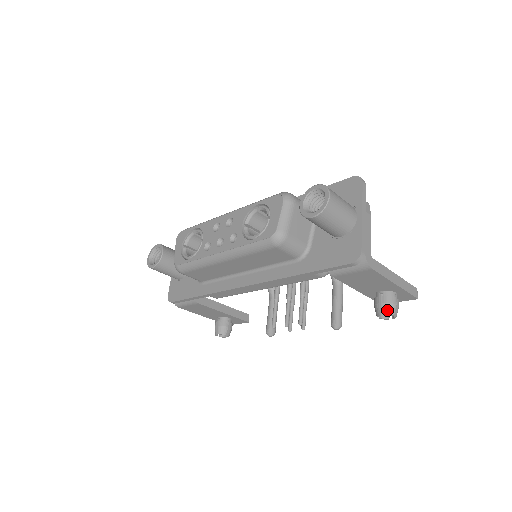
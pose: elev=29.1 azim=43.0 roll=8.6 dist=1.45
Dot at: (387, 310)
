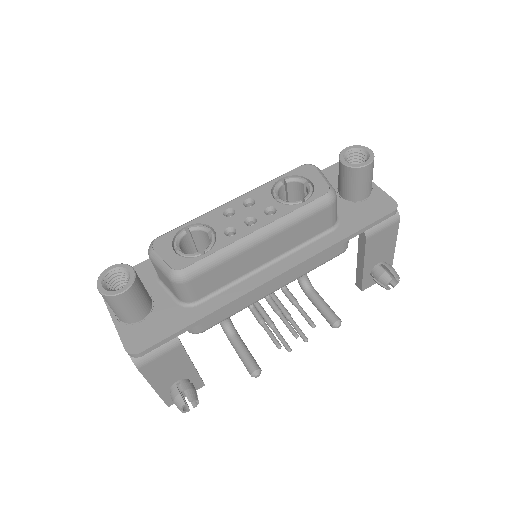
Dot at: (395, 274)
